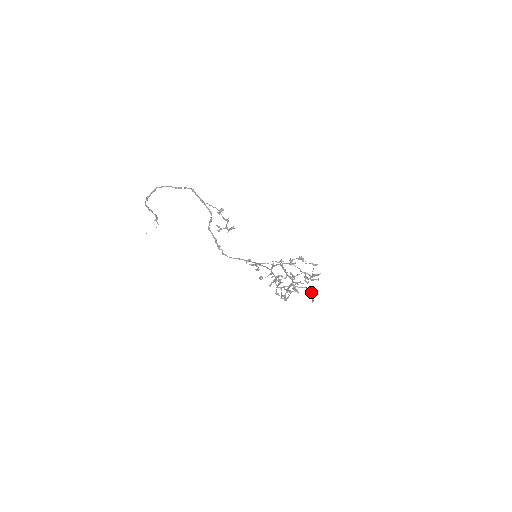
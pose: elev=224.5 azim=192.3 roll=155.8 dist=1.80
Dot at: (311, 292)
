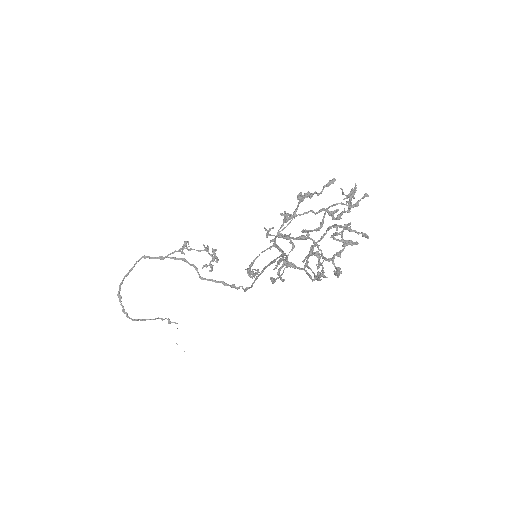
Dot at: (341, 227)
